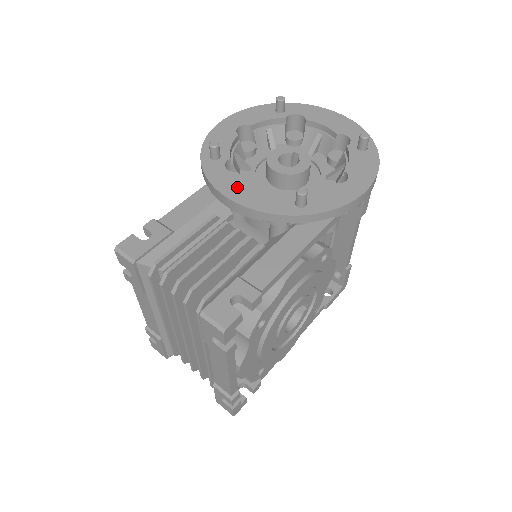
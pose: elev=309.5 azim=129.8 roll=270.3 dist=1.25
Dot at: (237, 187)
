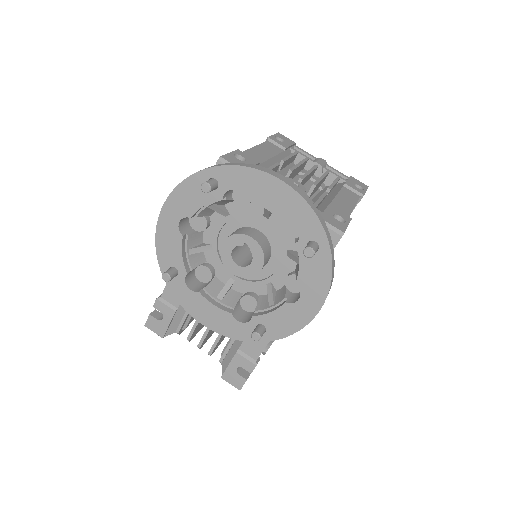
Dot at: (204, 311)
